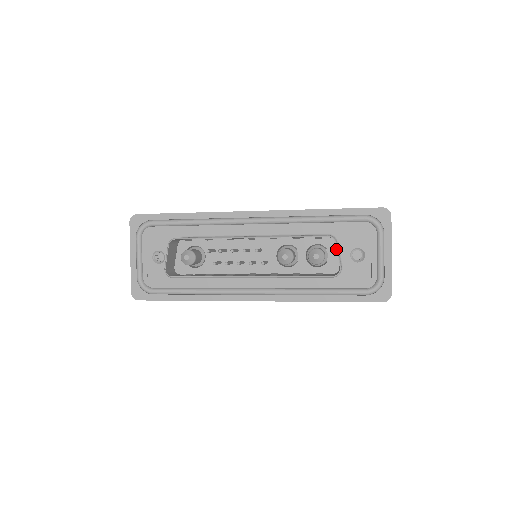
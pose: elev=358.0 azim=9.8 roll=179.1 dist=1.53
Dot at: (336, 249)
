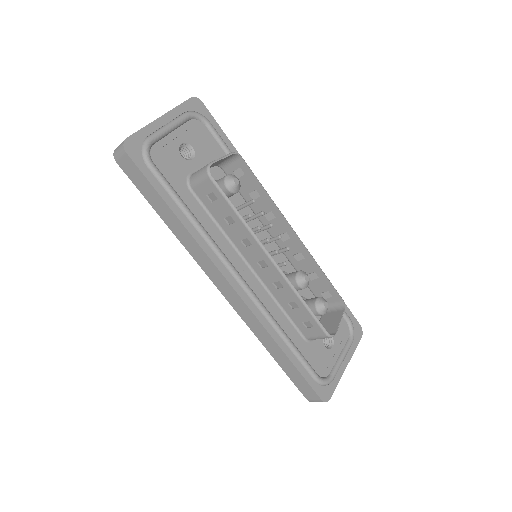
Dot at: (342, 315)
